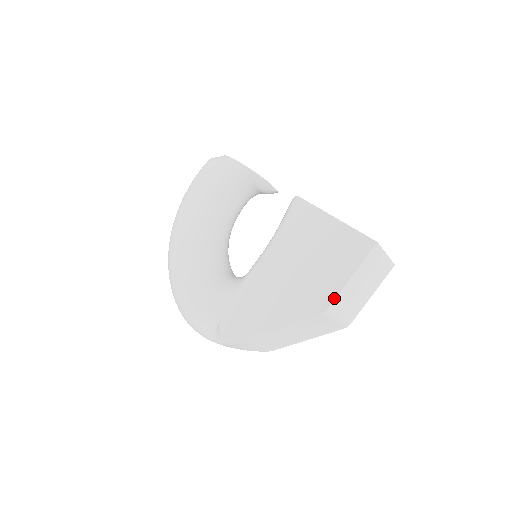
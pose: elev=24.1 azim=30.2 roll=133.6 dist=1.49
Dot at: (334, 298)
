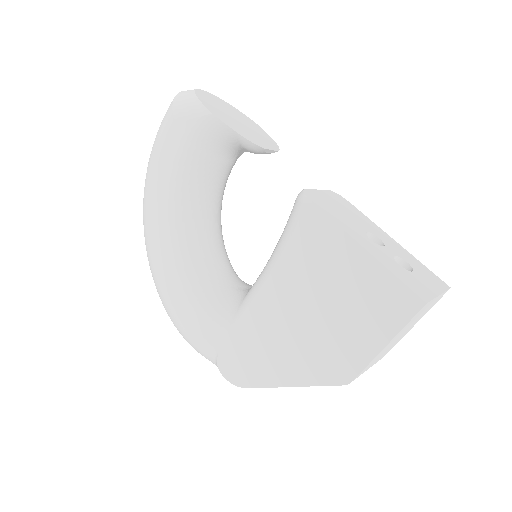
Dot at: (360, 370)
